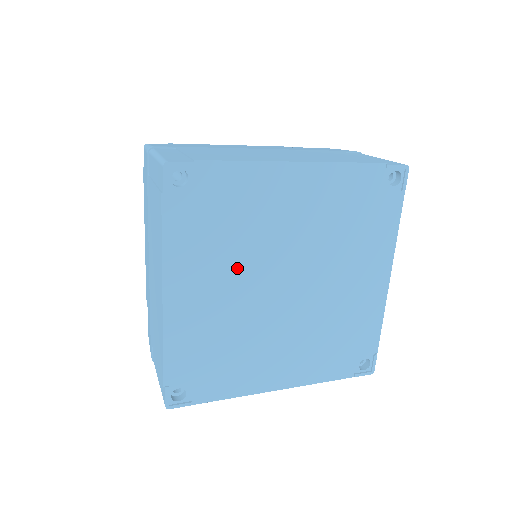
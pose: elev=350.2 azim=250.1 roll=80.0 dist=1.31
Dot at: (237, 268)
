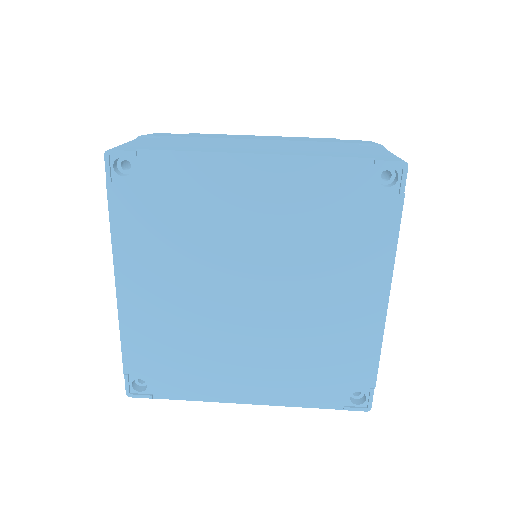
Dot at: (191, 266)
